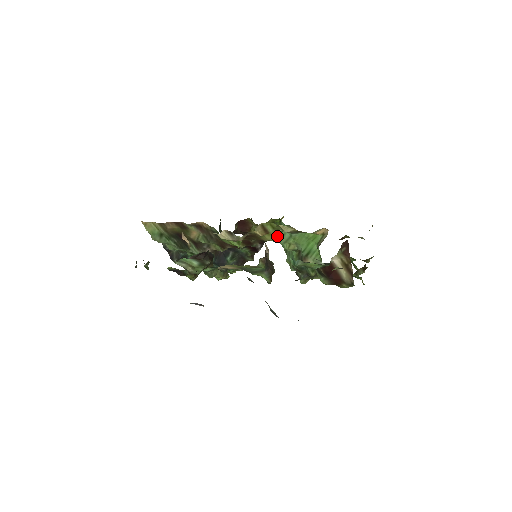
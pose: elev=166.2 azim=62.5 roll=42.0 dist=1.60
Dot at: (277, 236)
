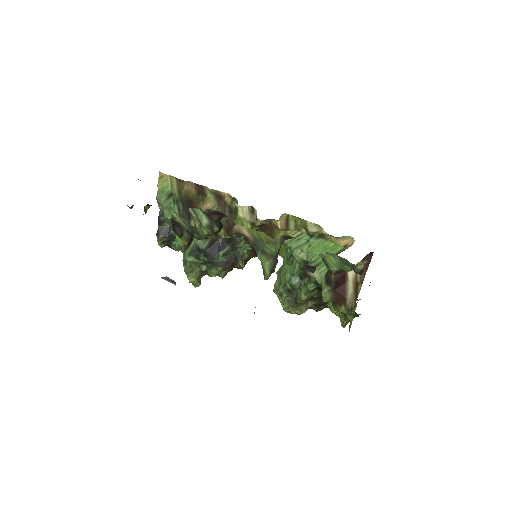
Dot at: (293, 238)
